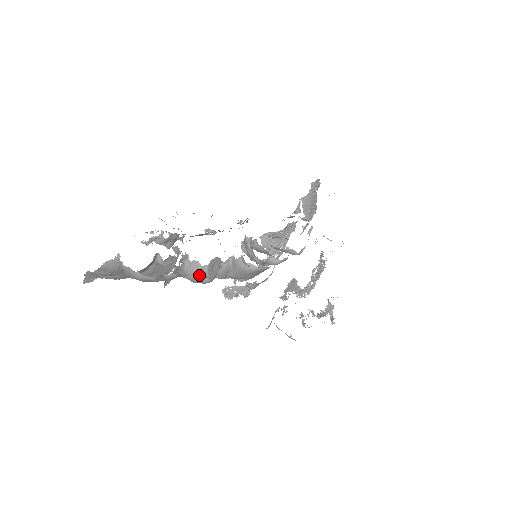
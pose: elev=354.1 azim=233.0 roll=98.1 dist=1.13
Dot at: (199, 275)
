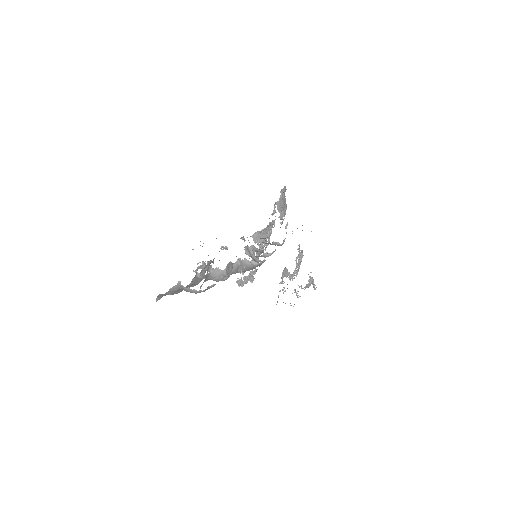
Dot at: (221, 276)
